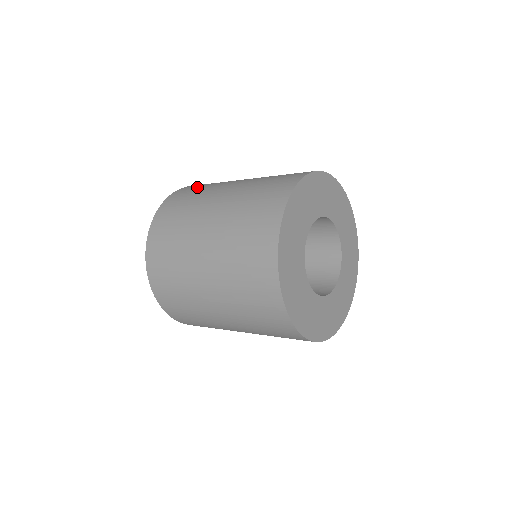
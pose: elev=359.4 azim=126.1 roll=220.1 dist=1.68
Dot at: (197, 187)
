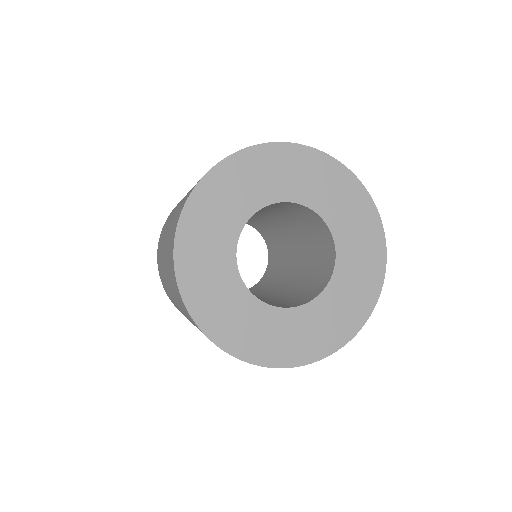
Dot at: (163, 230)
